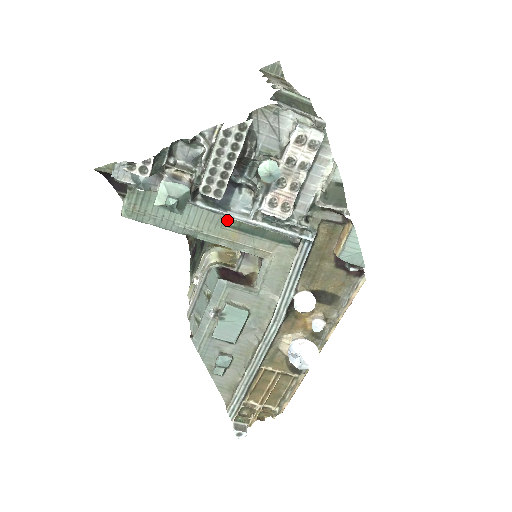
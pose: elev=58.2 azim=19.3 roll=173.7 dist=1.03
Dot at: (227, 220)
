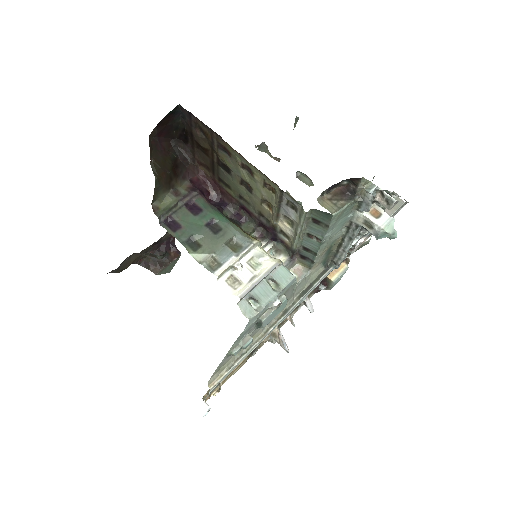
Dot at: (335, 240)
